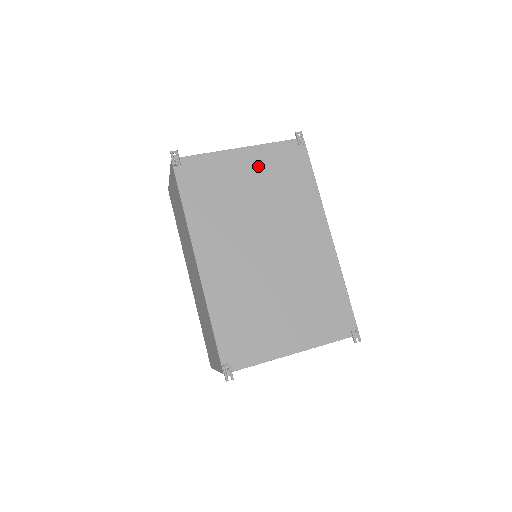
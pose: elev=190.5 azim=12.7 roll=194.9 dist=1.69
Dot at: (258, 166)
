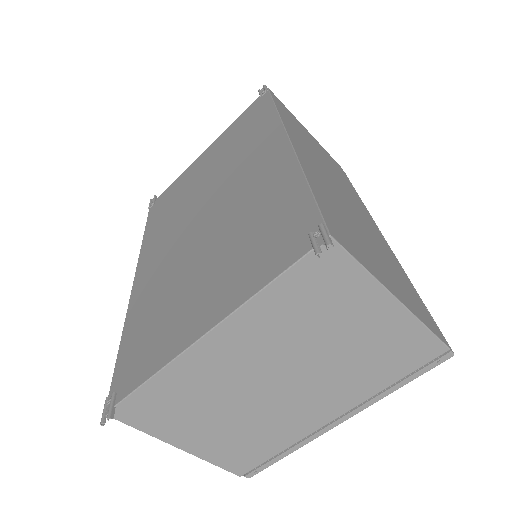
Dot at: (217, 149)
